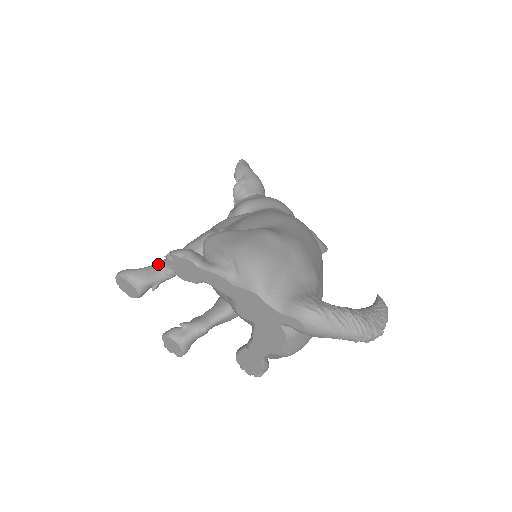
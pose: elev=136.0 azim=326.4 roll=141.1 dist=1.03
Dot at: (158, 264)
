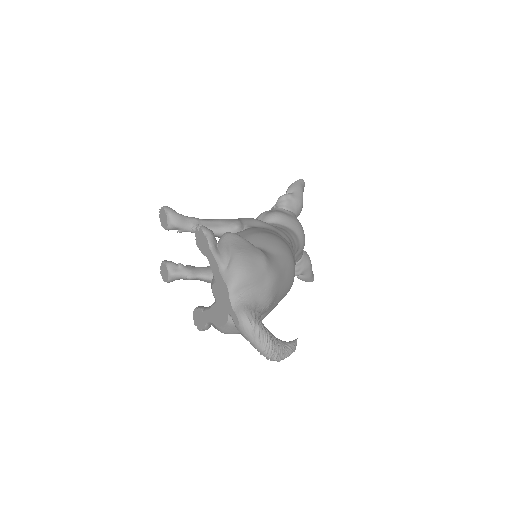
Dot at: (192, 219)
